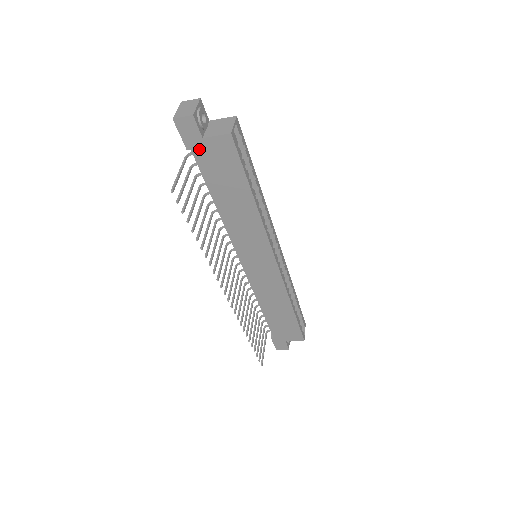
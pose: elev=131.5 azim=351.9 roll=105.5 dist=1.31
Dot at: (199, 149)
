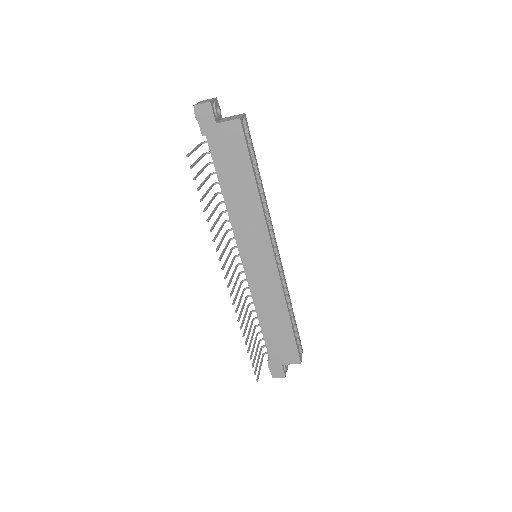
Dot at: (212, 135)
